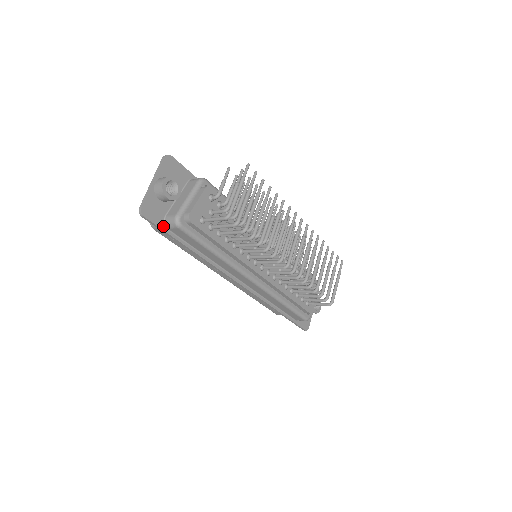
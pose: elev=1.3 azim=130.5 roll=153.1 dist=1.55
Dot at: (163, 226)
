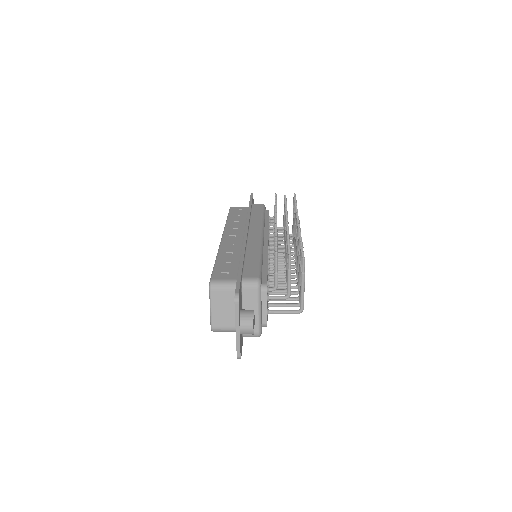
Dot at: (242, 340)
